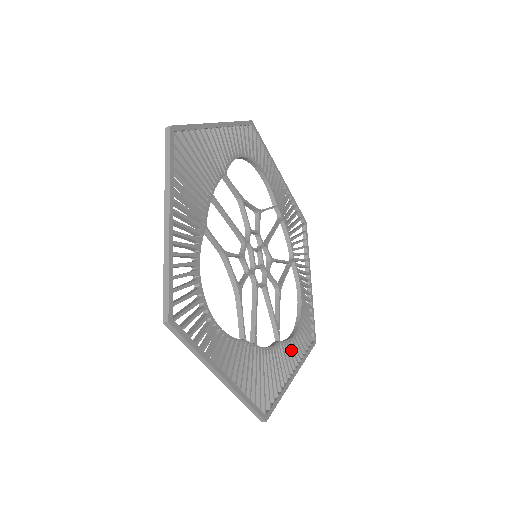
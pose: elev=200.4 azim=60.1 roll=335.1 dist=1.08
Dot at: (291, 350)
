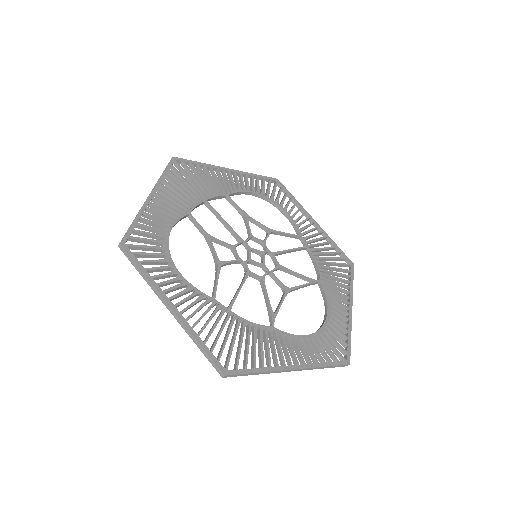
Dot at: (295, 346)
